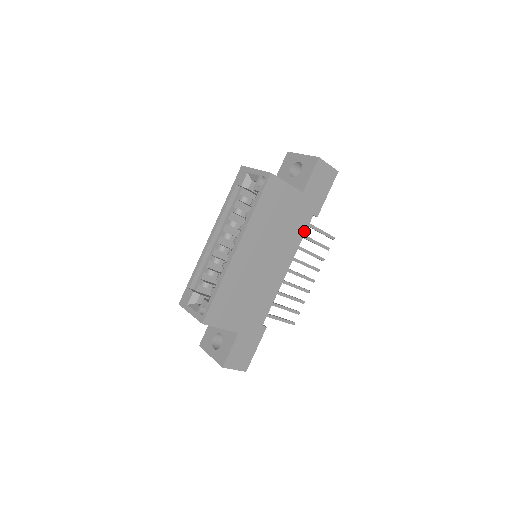
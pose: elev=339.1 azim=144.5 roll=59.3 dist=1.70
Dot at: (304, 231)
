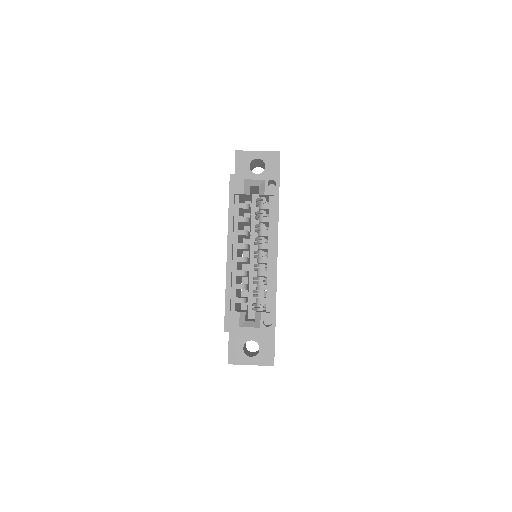
Dot at: occluded
